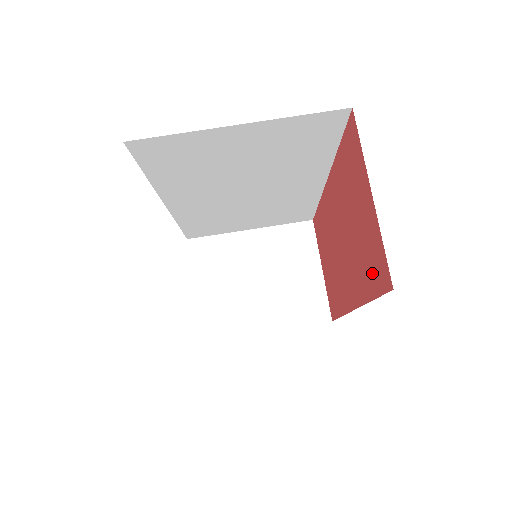
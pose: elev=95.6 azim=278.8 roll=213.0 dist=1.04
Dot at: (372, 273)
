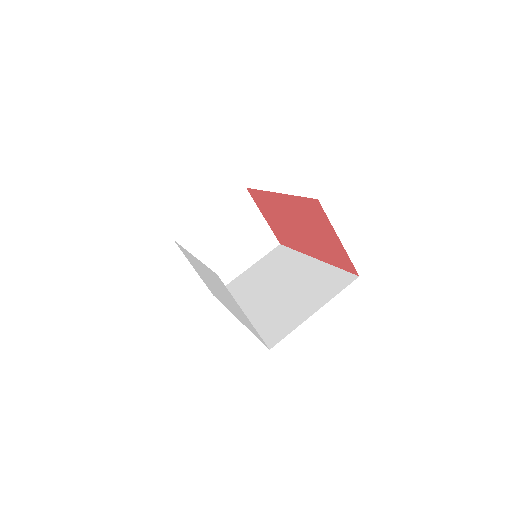
Dot at: (338, 260)
